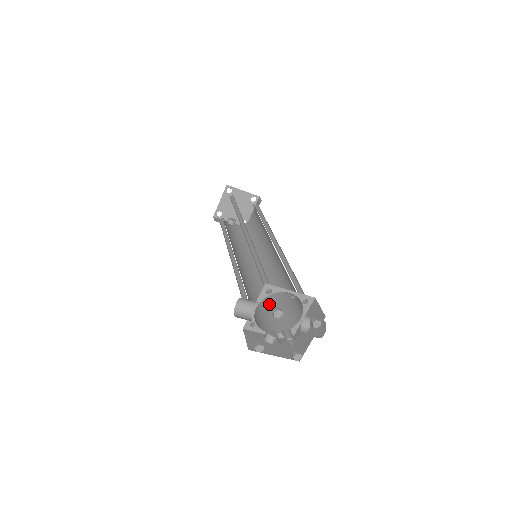
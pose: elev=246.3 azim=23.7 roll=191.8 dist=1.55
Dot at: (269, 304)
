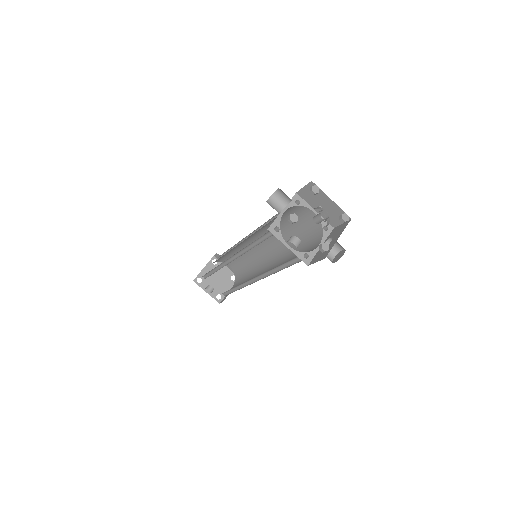
Dot at: occluded
